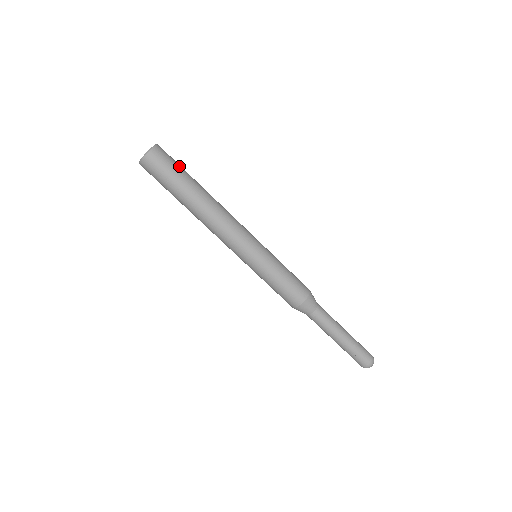
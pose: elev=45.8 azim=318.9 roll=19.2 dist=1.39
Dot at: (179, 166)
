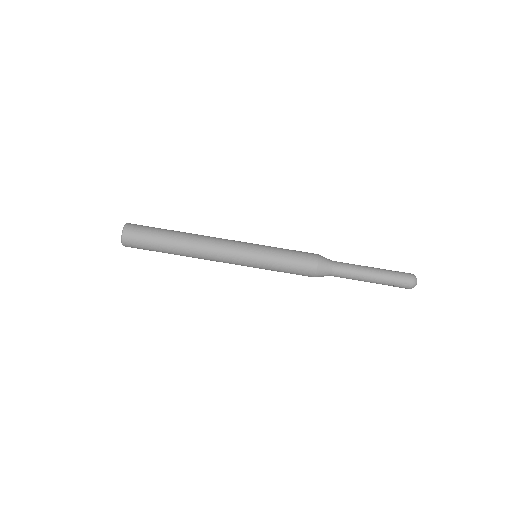
Dot at: (151, 230)
